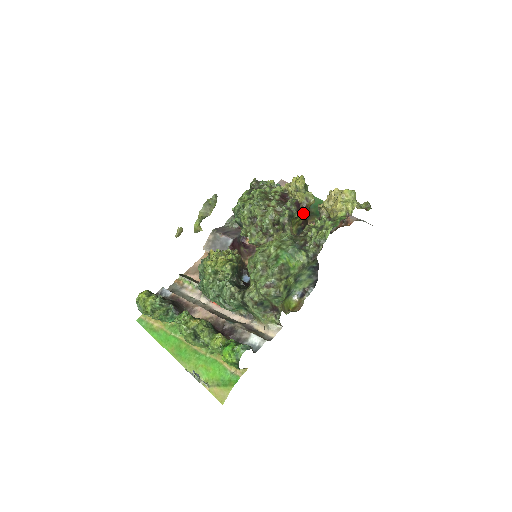
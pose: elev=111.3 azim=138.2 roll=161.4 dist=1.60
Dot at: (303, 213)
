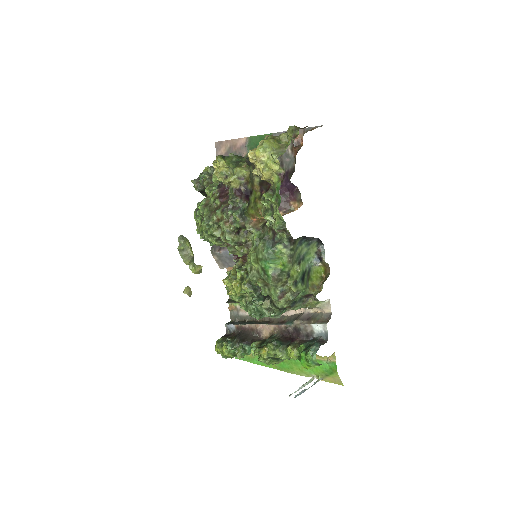
Dot at: (251, 191)
